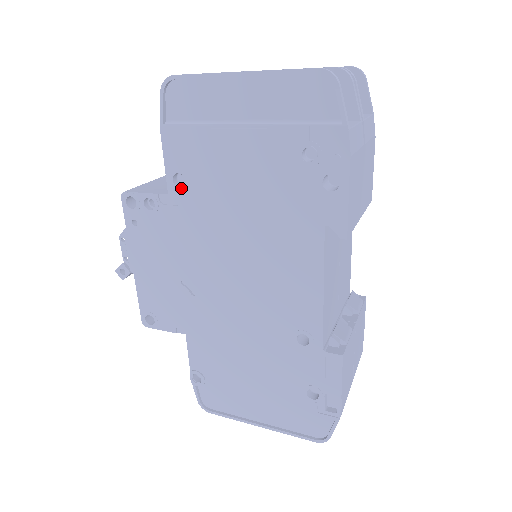
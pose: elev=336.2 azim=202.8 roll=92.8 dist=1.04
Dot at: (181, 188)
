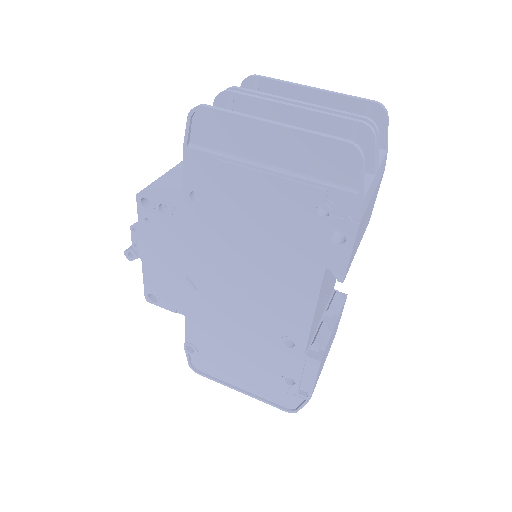
Dot at: (197, 204)
